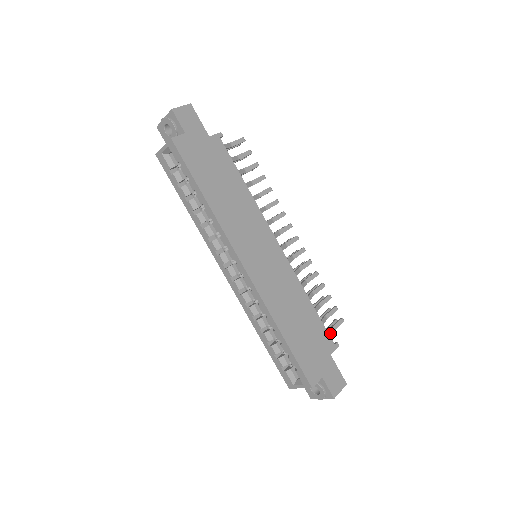
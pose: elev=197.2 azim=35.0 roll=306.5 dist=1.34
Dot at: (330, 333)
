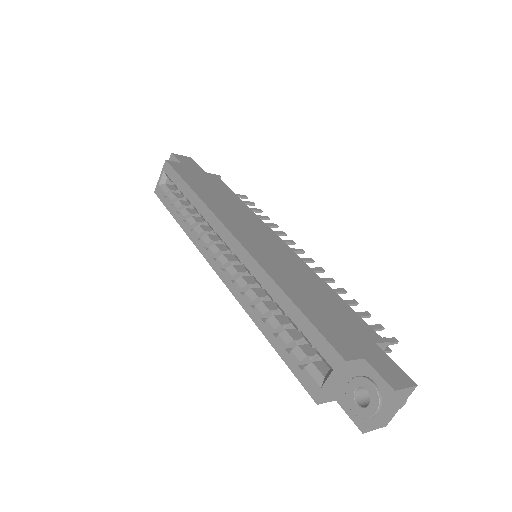
Dot at: occluded
